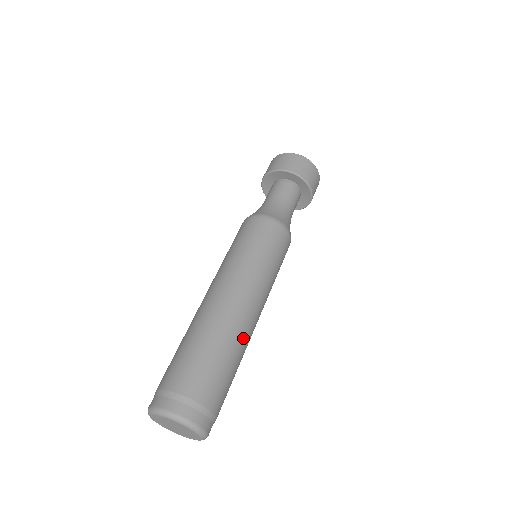
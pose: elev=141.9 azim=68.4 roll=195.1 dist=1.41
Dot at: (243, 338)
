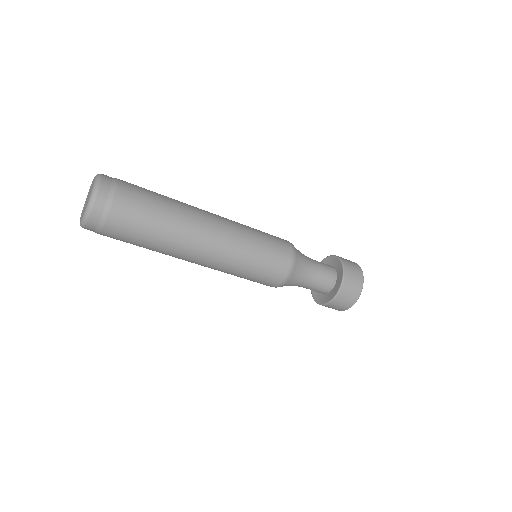
Dot at: (185, 216)
